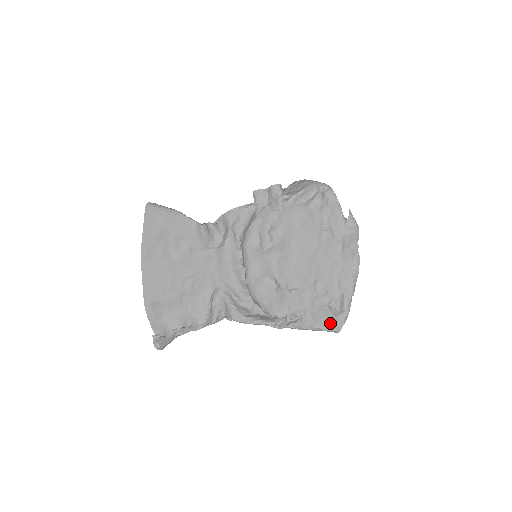
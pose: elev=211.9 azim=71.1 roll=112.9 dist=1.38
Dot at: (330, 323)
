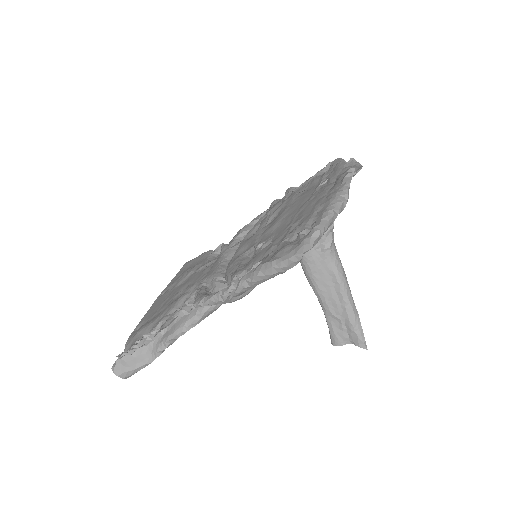
Dot at: (291, 248)
